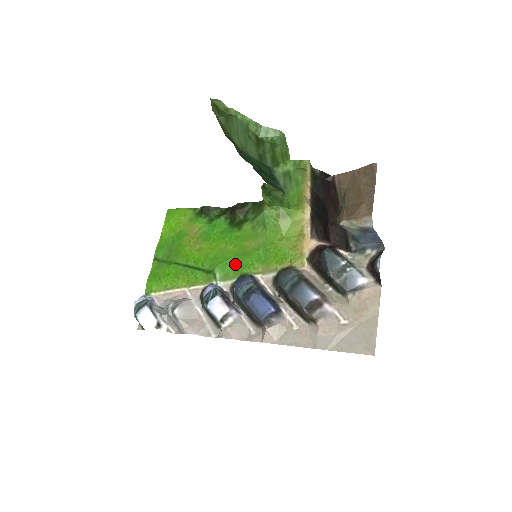
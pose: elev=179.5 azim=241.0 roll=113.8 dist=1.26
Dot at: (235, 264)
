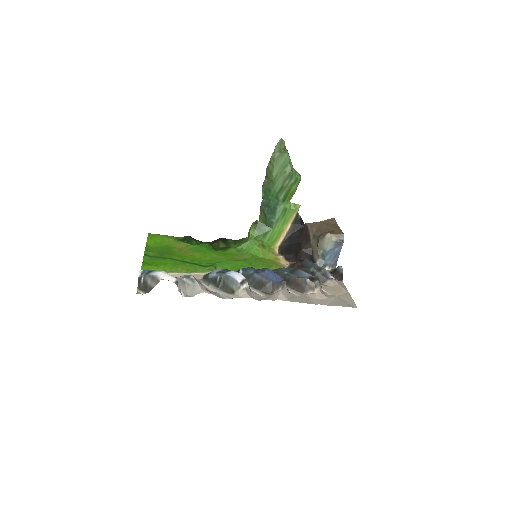
Dot at: (231, 264)
